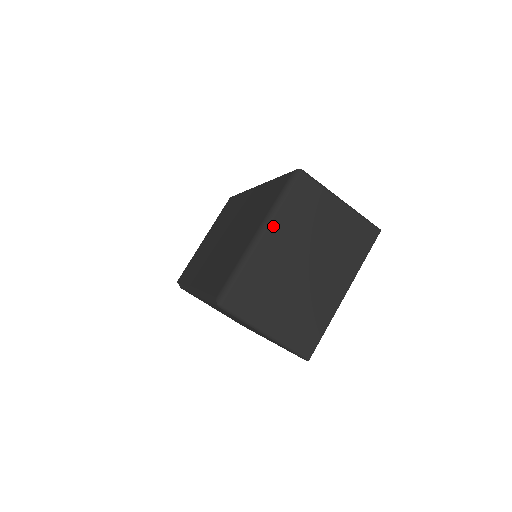
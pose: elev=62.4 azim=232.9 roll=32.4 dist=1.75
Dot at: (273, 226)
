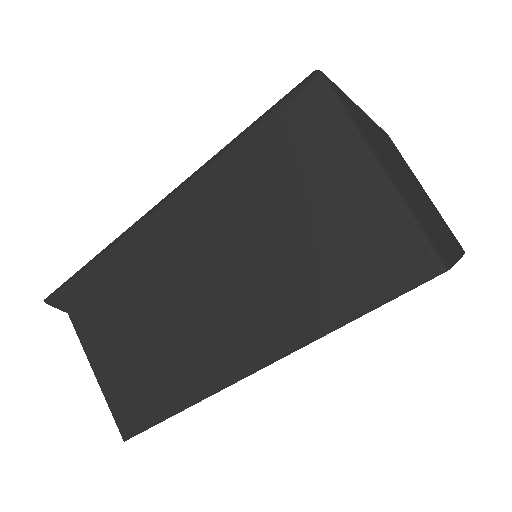
Dot at: (372, 121)
